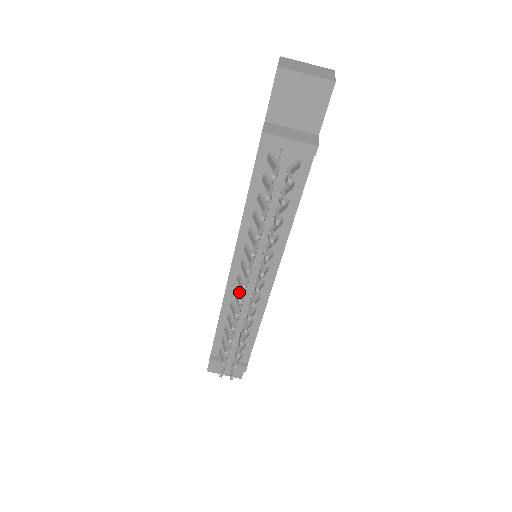
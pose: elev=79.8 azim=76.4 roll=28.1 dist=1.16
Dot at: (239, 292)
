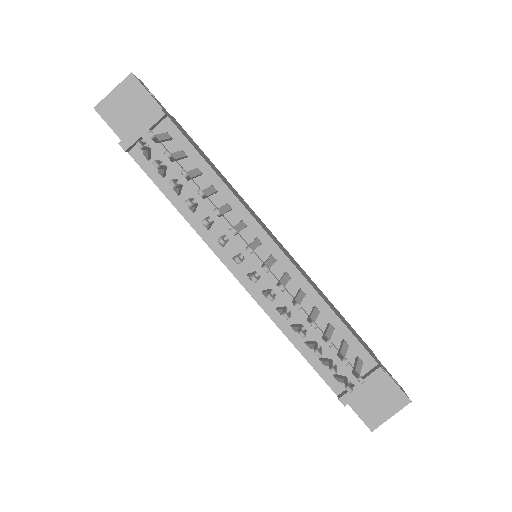
Dot at: occluded
